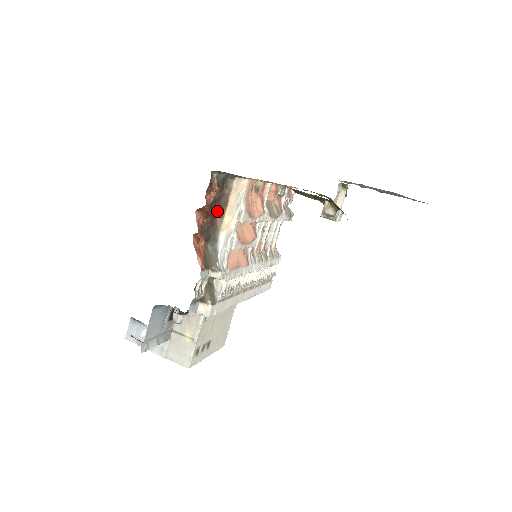
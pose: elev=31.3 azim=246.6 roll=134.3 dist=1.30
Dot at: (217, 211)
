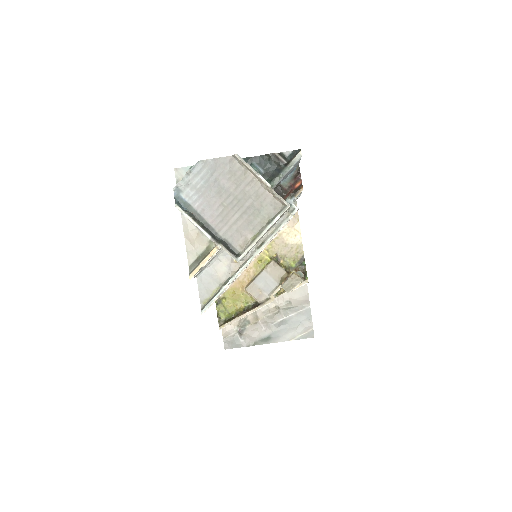
Dot at: occluded
